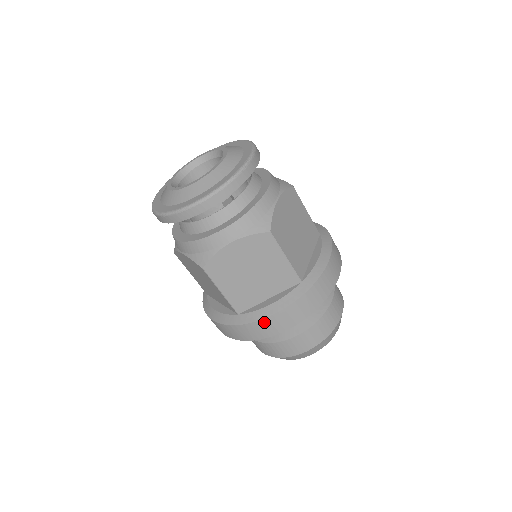
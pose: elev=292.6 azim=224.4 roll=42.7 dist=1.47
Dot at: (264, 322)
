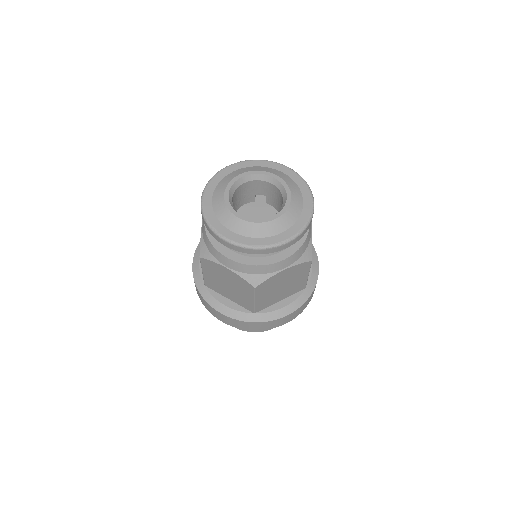
Dot at: (212, 308)
